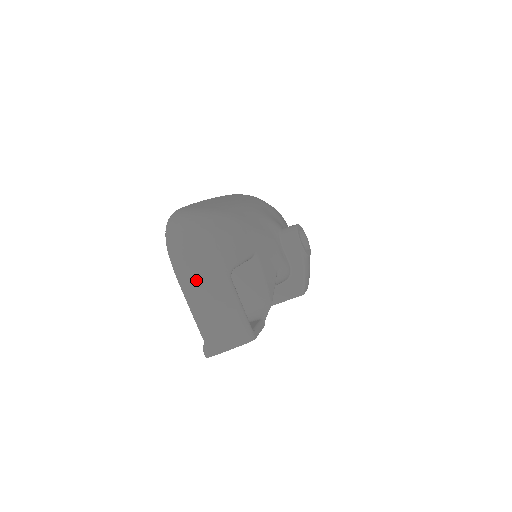
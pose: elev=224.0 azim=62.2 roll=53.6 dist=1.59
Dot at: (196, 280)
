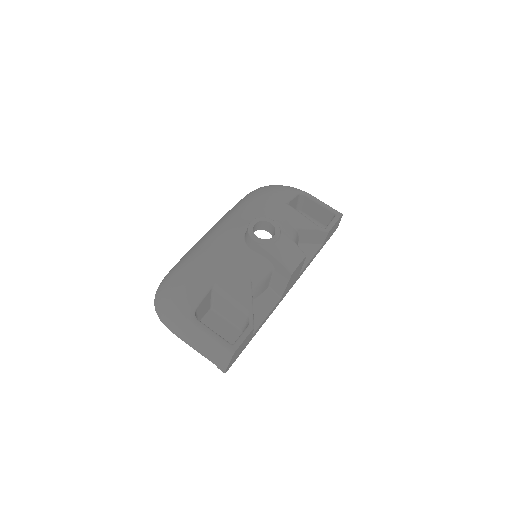
Dot at: (180, 331)
